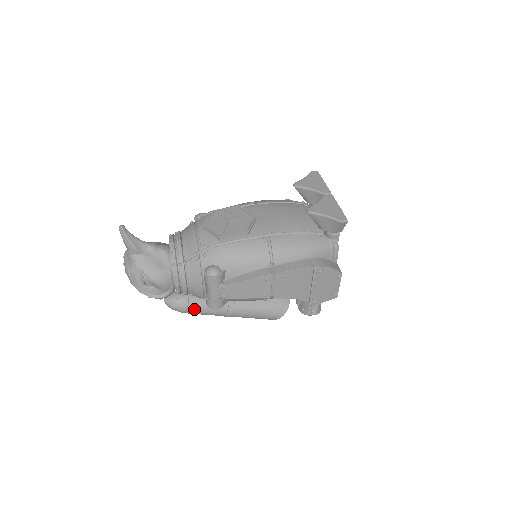
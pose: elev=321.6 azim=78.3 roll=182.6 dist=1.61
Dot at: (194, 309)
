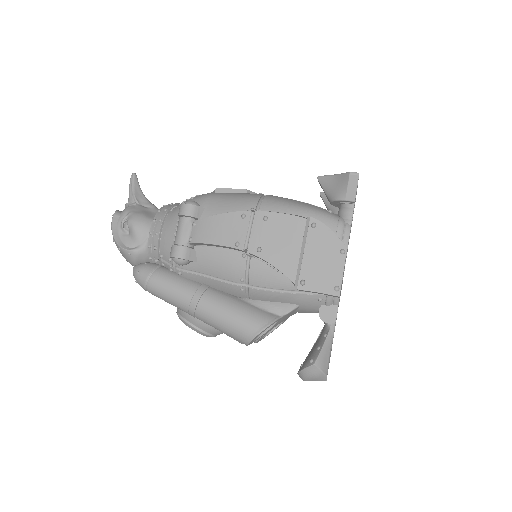
Dot at: (157, 279)
